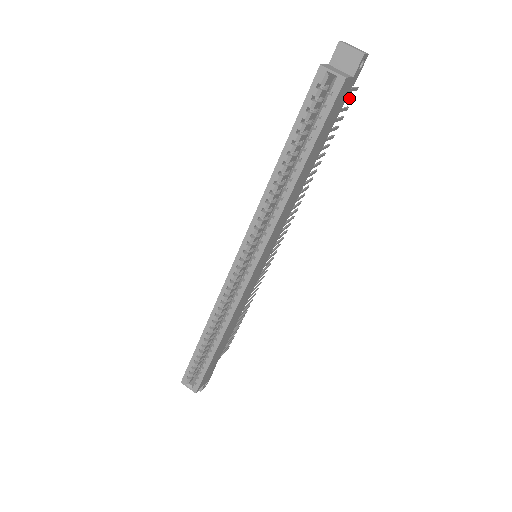
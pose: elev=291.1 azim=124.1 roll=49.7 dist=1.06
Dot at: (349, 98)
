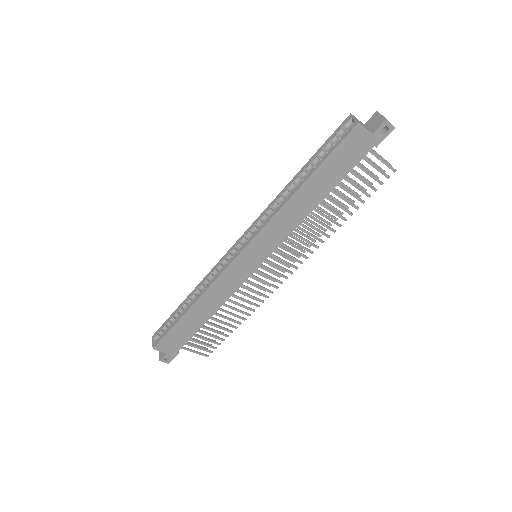
Dot at: occluded
